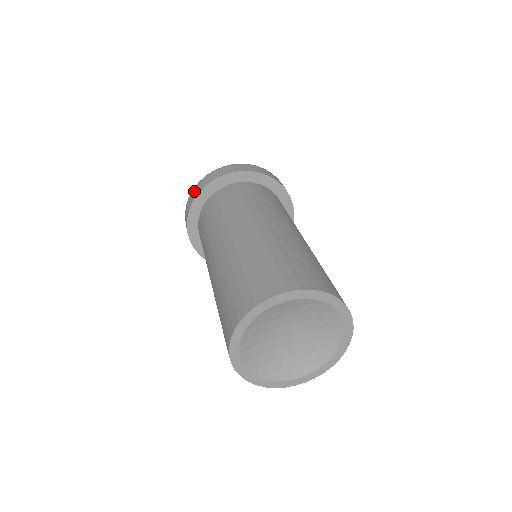
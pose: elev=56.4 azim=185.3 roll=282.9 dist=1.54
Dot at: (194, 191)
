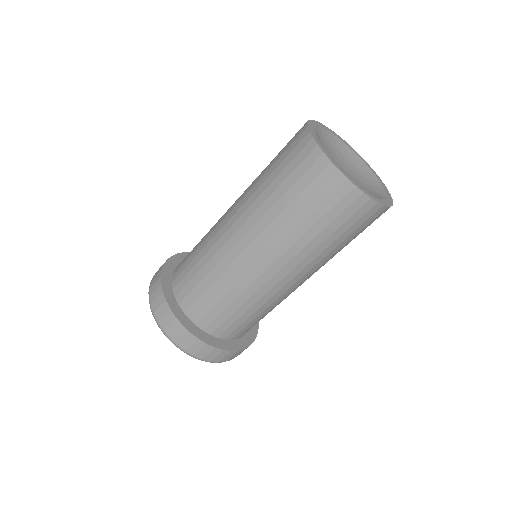
Dot at: (155, 302)
